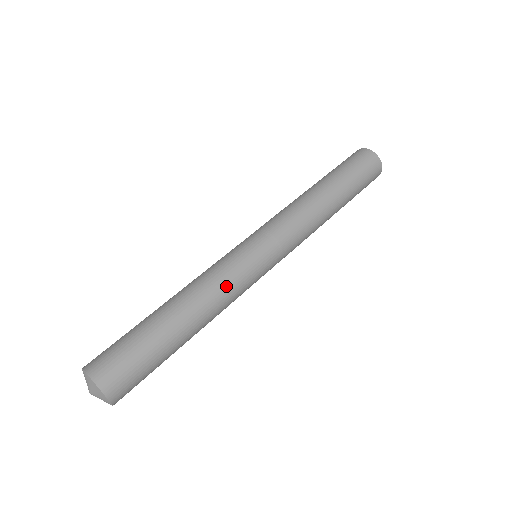
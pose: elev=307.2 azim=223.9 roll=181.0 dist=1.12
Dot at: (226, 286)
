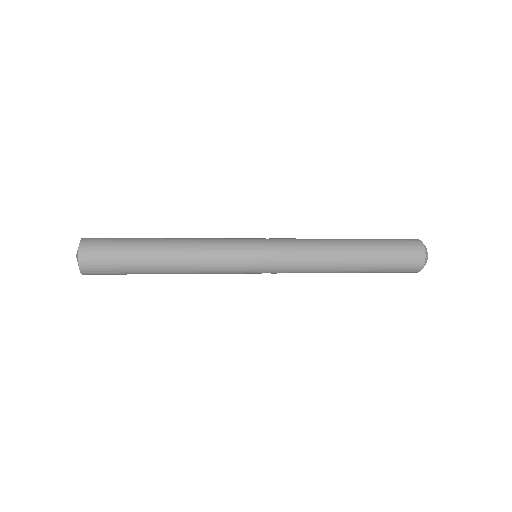
Dot at: (210, 247)
